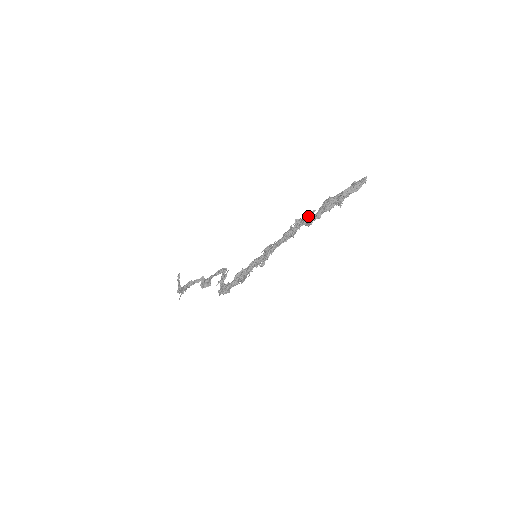
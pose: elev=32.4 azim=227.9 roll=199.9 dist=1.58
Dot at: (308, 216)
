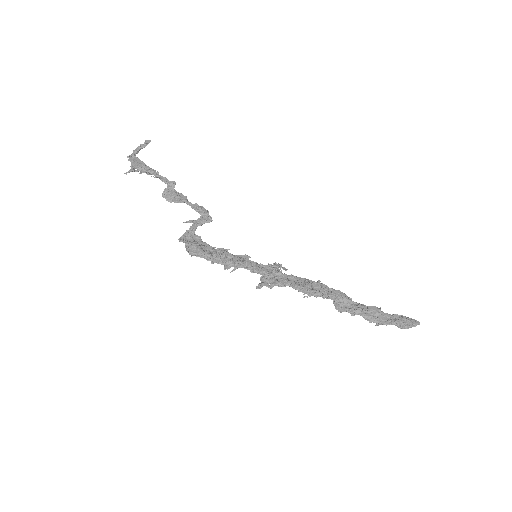
Dot at: (347, 302)
